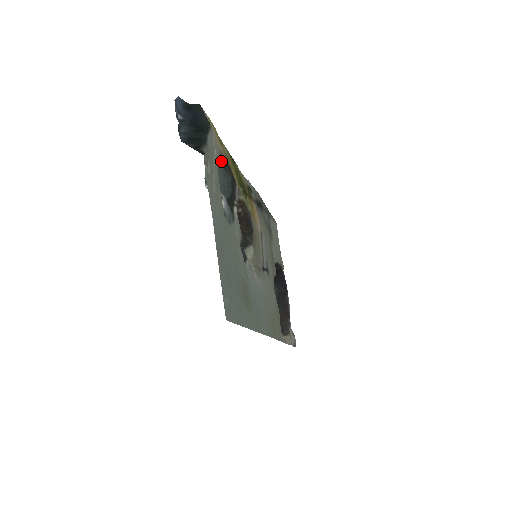
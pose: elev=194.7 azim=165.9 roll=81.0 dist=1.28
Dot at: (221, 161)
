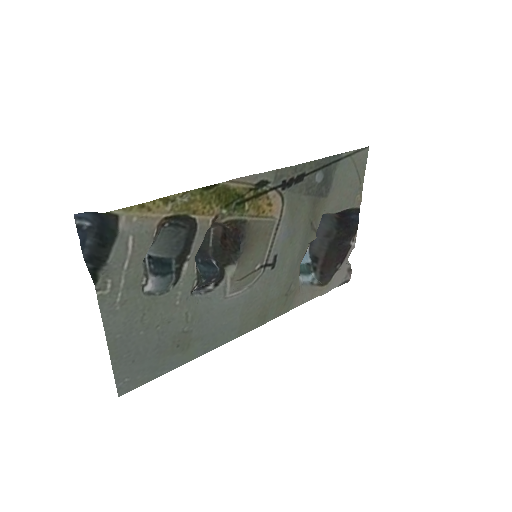
Dot at: (167, 223)
